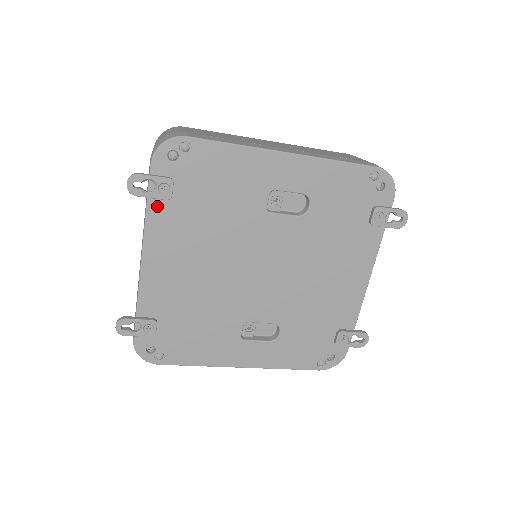
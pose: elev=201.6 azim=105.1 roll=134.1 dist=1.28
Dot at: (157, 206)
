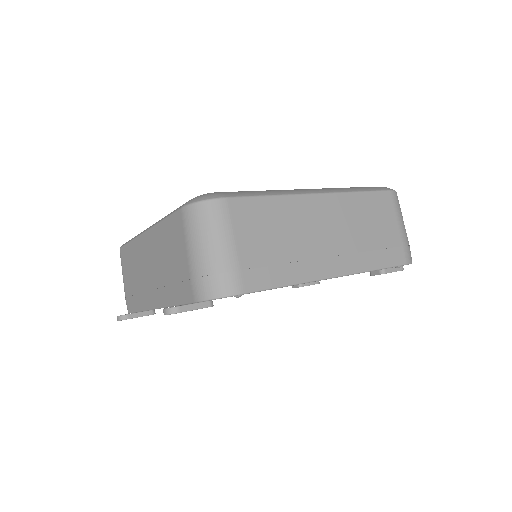
Dot at: occluded
